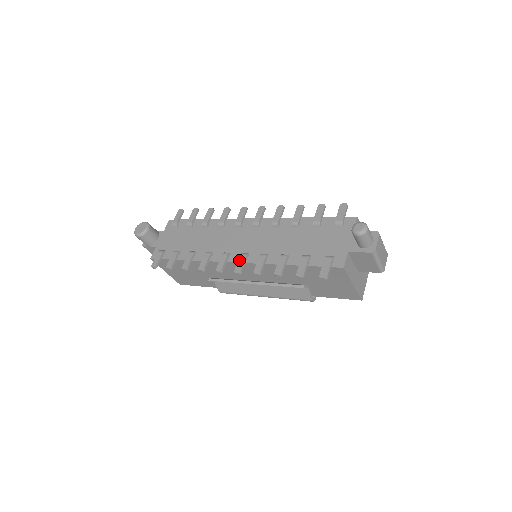
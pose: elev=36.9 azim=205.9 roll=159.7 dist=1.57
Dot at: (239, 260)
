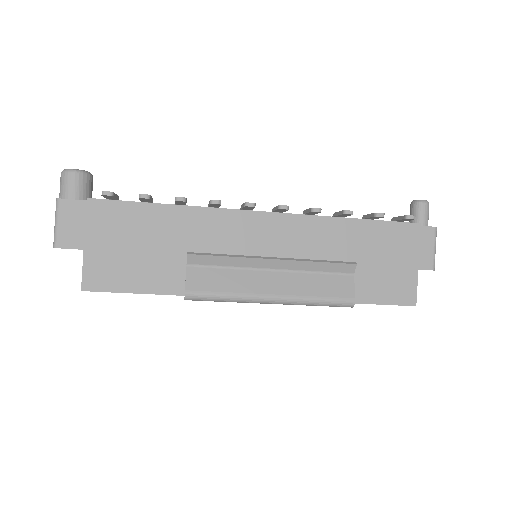
Dot at: occluded
